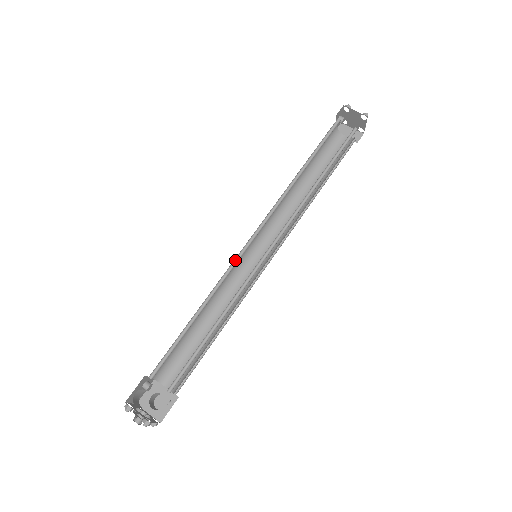
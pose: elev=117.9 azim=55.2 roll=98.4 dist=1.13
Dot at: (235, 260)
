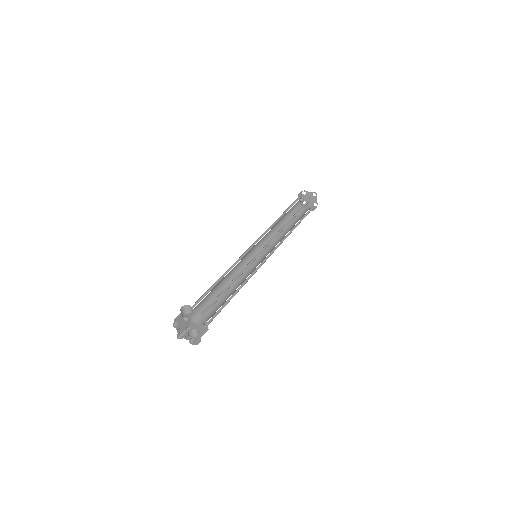
Dot at: (243, 256)
